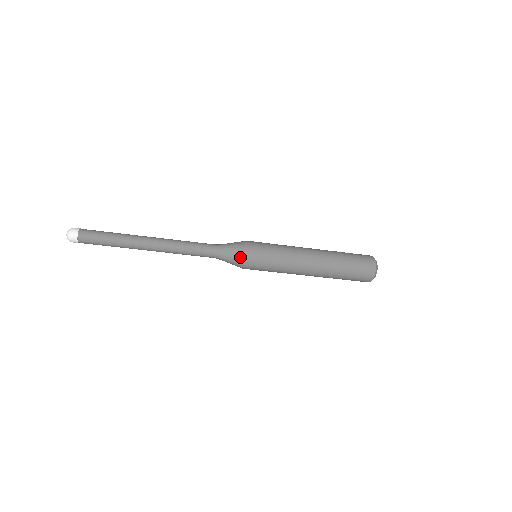
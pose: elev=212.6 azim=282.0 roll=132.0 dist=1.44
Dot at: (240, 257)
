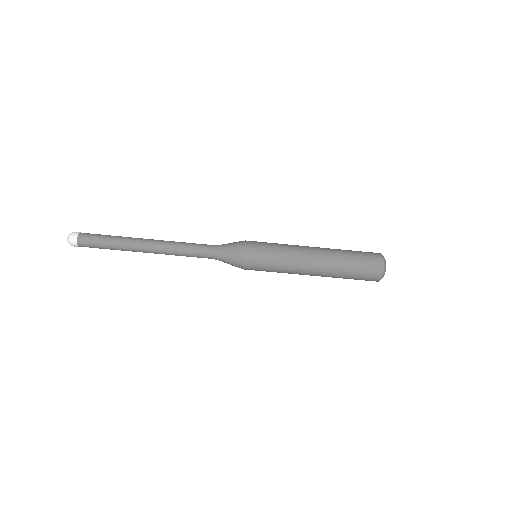
Dot at: (239, 250)
